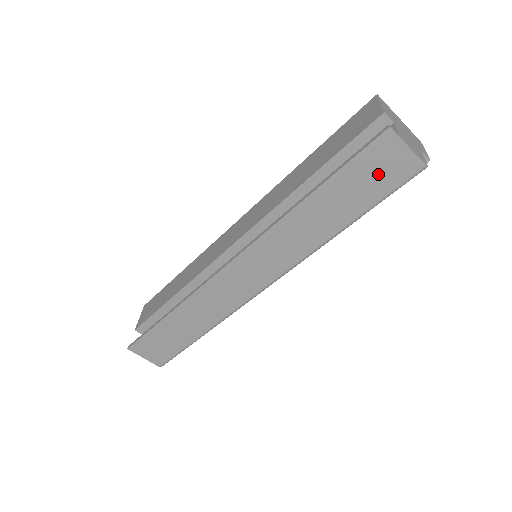
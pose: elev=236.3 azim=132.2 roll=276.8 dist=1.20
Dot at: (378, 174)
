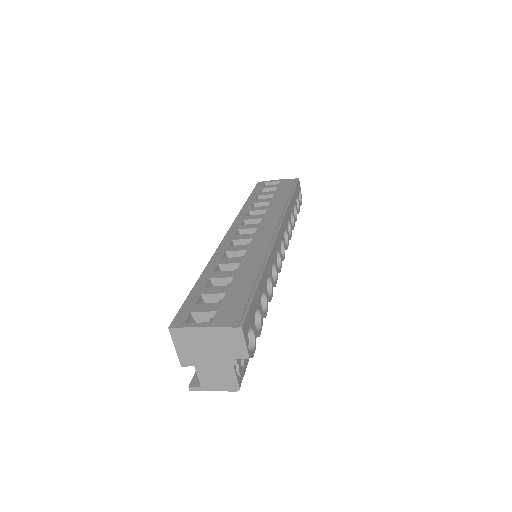
Dot at: occluded
